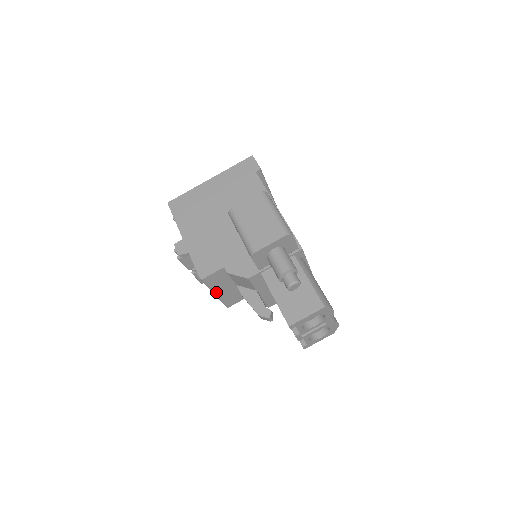
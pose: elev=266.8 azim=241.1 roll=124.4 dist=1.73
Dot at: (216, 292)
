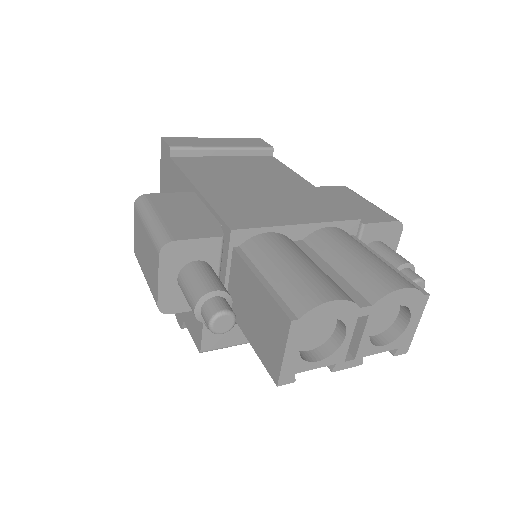
Dot at: occluded
